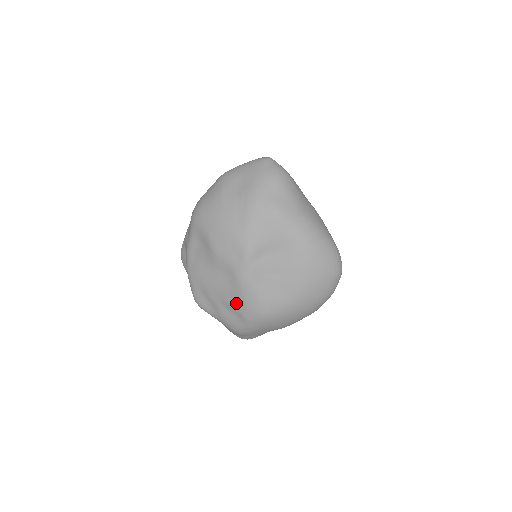
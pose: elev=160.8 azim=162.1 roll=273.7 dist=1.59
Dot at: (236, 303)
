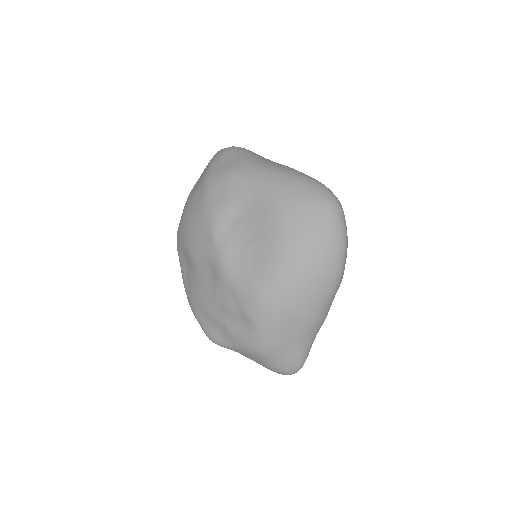
Dot at: (231, 301)
